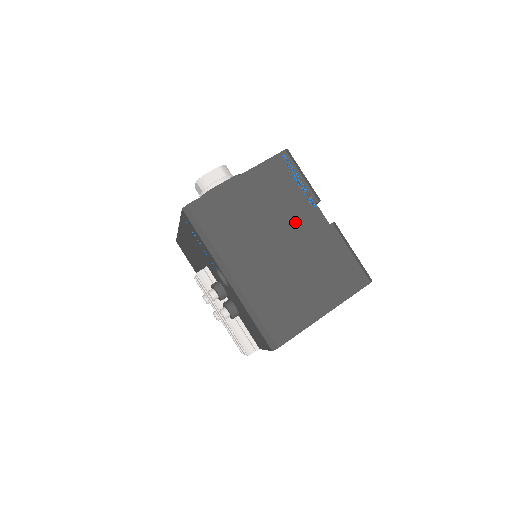
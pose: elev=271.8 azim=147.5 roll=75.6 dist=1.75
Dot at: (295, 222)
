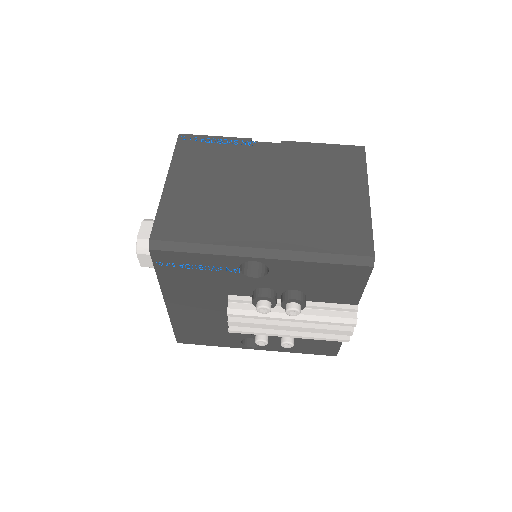
Dot at: (254, 166)
